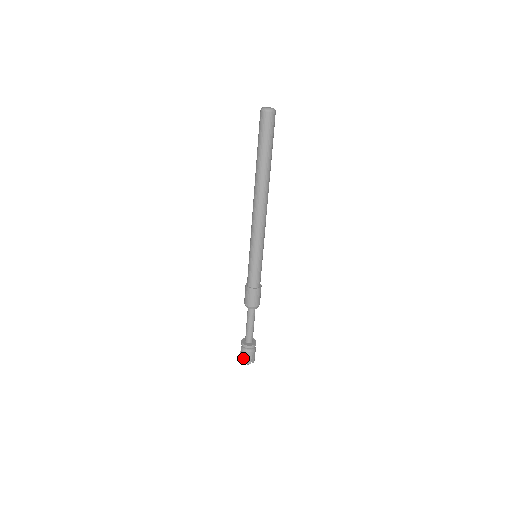
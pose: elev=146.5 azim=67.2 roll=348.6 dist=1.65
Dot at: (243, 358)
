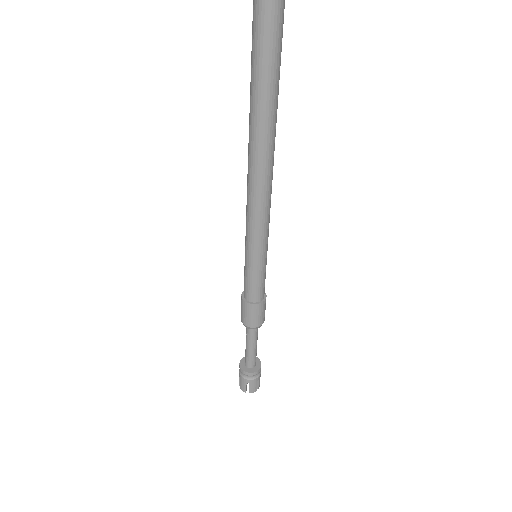
Dot at: (245, 387)
